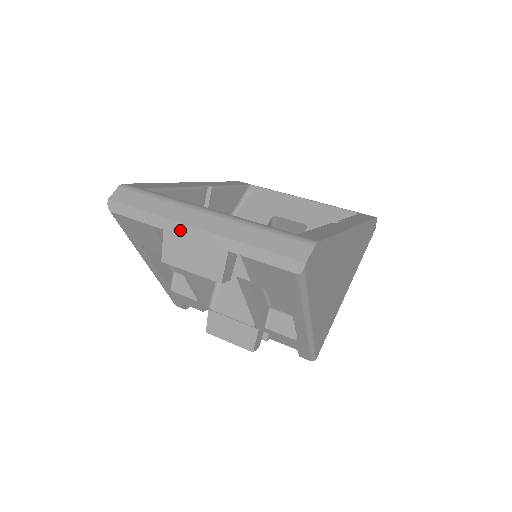
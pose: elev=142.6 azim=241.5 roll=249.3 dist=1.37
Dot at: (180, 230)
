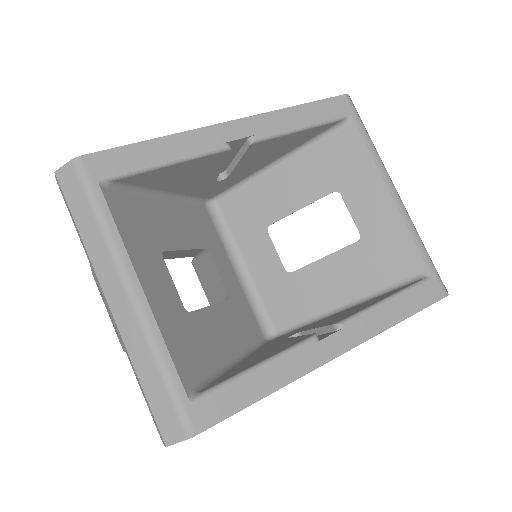
Dot at: (99, 284)
